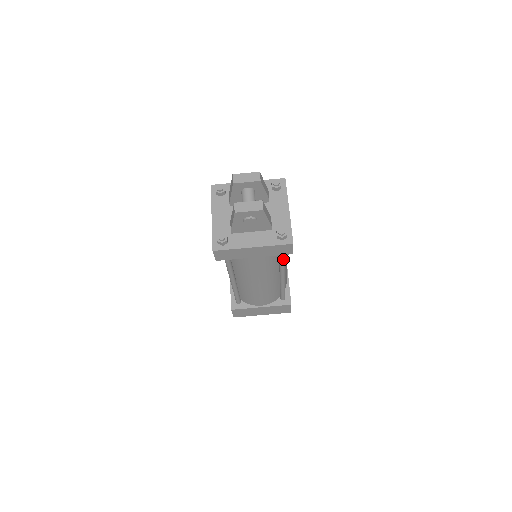
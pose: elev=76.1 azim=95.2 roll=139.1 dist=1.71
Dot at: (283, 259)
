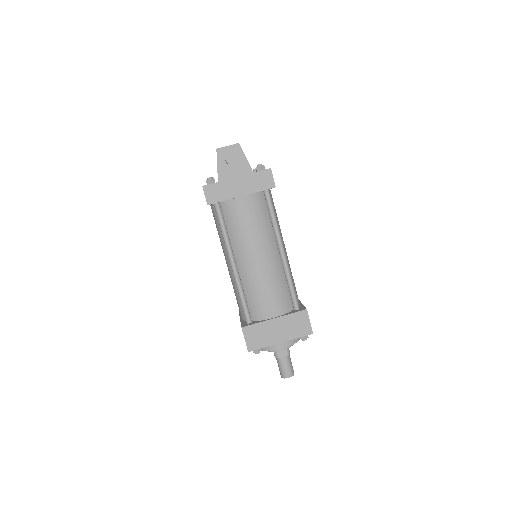
Dot at: (272, 211)
